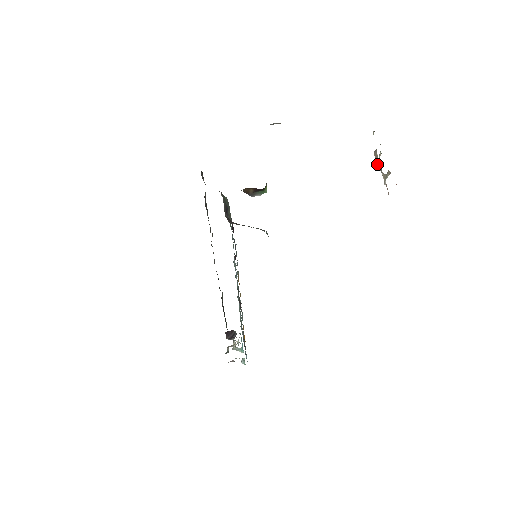
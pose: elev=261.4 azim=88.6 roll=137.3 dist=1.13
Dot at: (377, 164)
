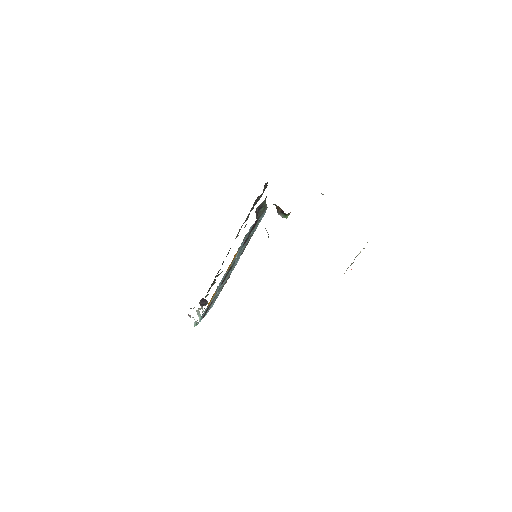
Dot at: occluded
